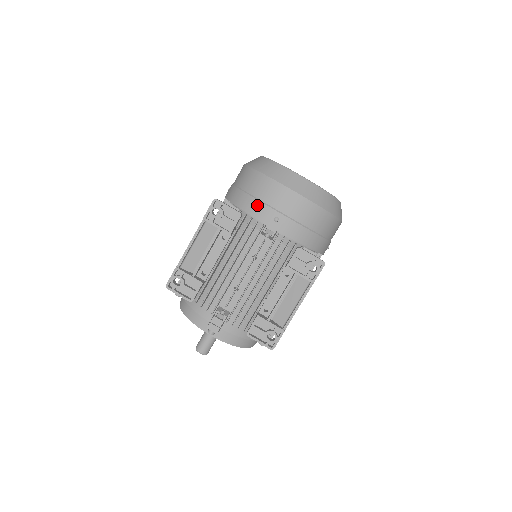
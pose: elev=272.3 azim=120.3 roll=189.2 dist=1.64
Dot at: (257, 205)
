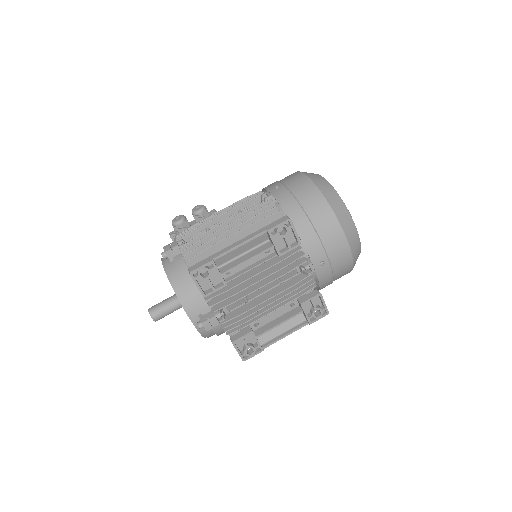
Dot at: (315, 241)
